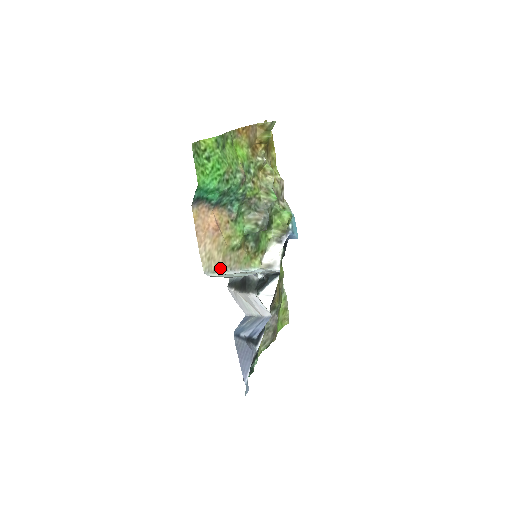
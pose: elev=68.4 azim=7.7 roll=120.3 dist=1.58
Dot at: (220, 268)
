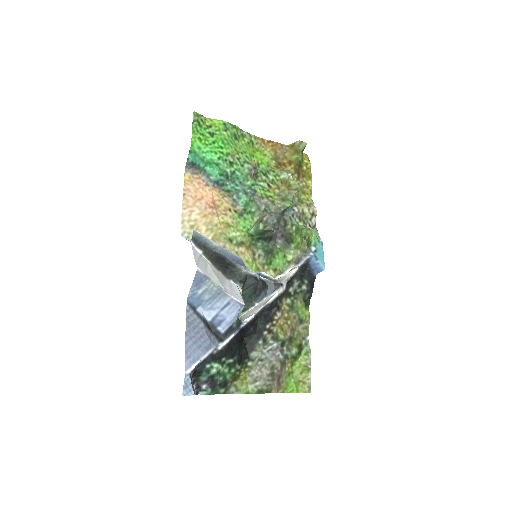
Dot at: occluded
